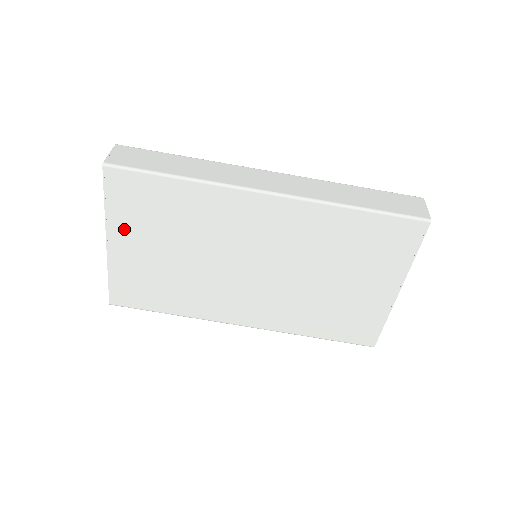
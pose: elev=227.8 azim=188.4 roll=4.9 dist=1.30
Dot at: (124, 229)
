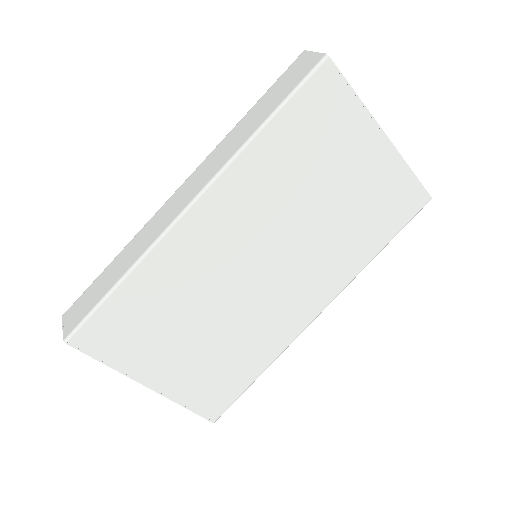
Dot at: (144, 363)
